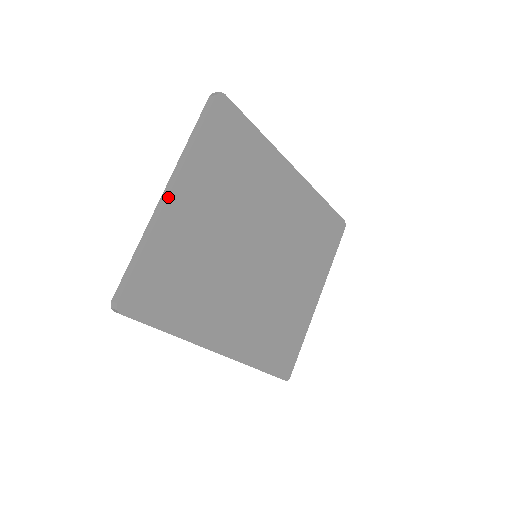
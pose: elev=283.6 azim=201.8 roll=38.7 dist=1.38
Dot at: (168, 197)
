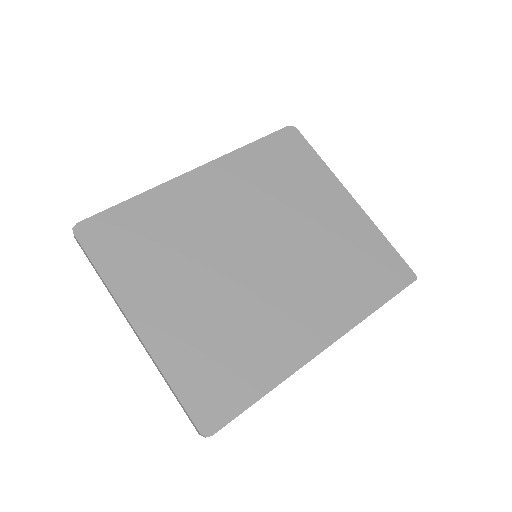
Dot at: (136, 331)
